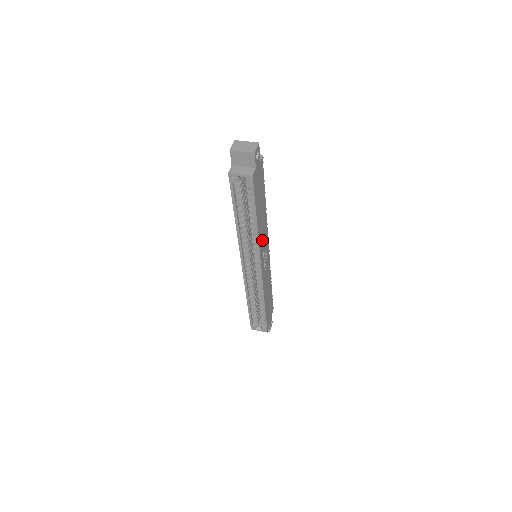
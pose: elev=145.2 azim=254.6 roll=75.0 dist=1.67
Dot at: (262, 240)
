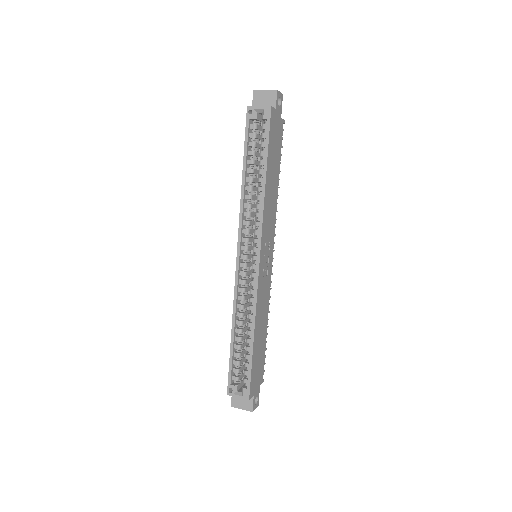
Dot at: (267, 219)
